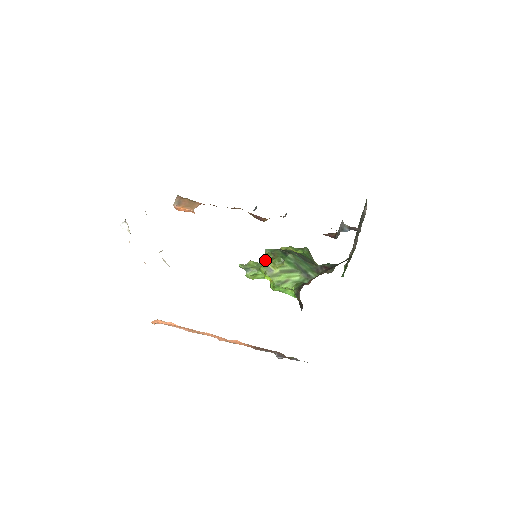
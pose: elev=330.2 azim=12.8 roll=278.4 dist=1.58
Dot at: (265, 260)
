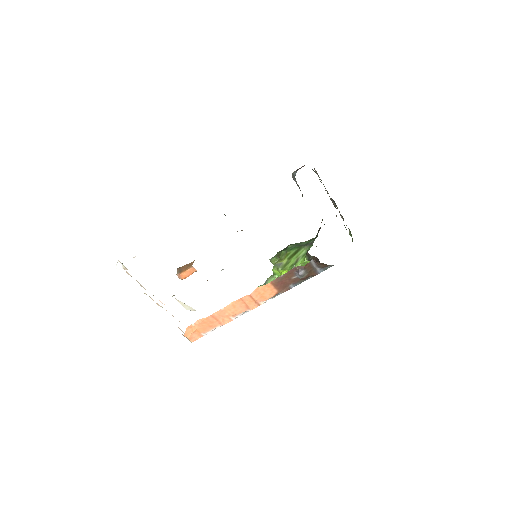
Dot at: occluded
